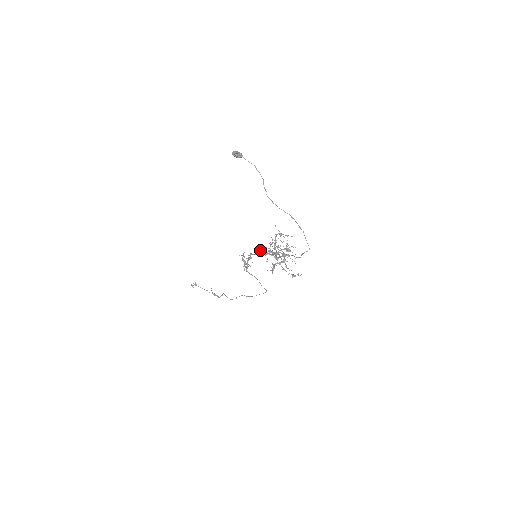
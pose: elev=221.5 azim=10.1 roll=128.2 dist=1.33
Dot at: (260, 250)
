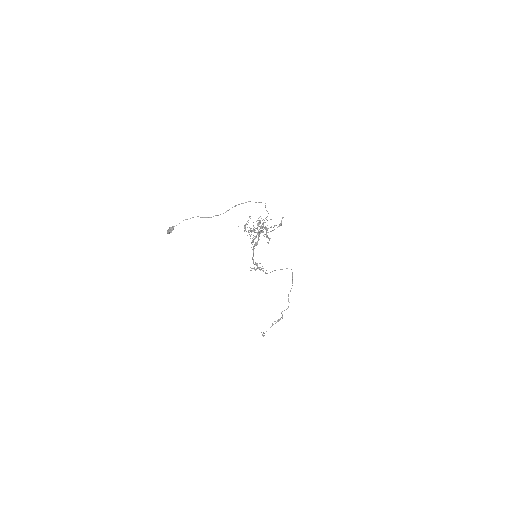
Dot at: occluded
